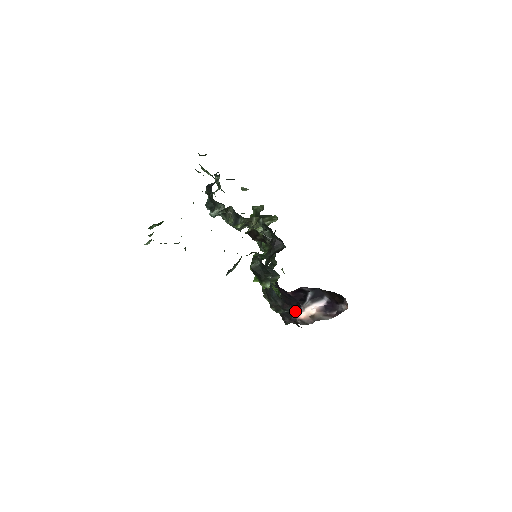
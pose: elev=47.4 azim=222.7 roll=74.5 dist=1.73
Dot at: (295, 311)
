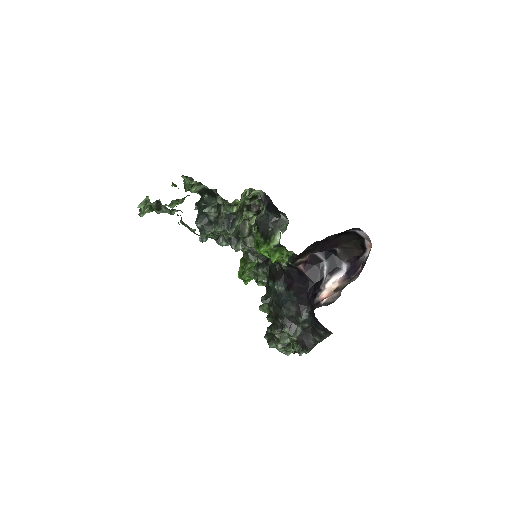
Dot at: (315, 296)
